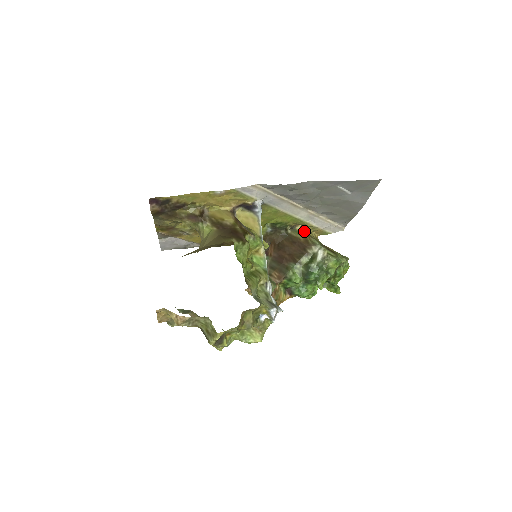
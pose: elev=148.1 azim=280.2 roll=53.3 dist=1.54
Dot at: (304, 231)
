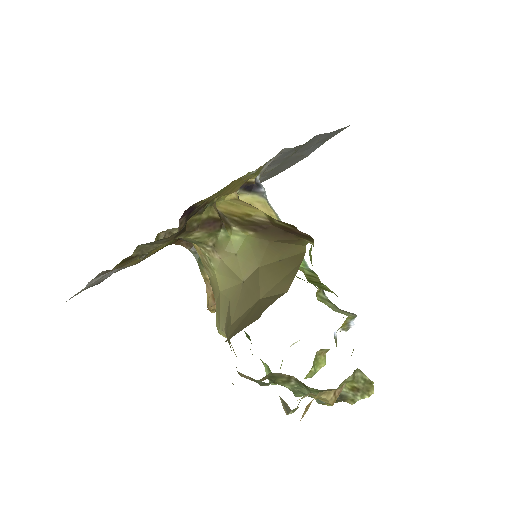
Dot at: occluded
